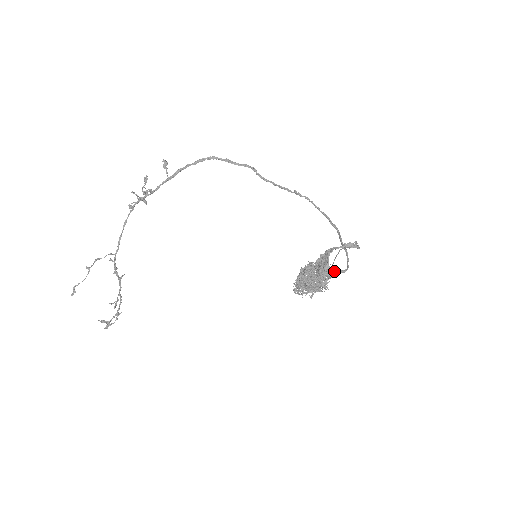
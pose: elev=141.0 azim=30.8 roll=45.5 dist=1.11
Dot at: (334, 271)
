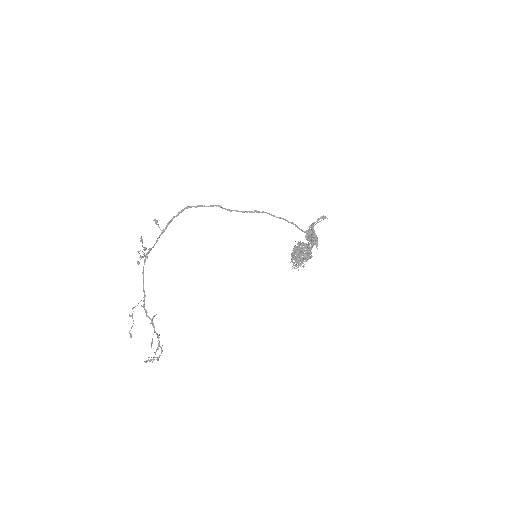
Dot at: (311, 244)
